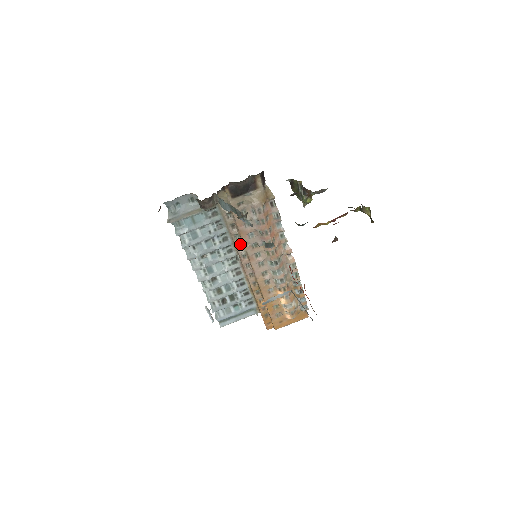
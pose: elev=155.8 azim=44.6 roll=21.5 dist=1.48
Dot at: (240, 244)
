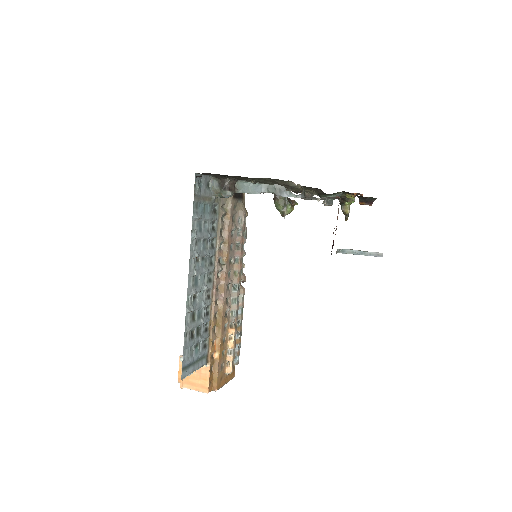
Dot at: (221, 256)
